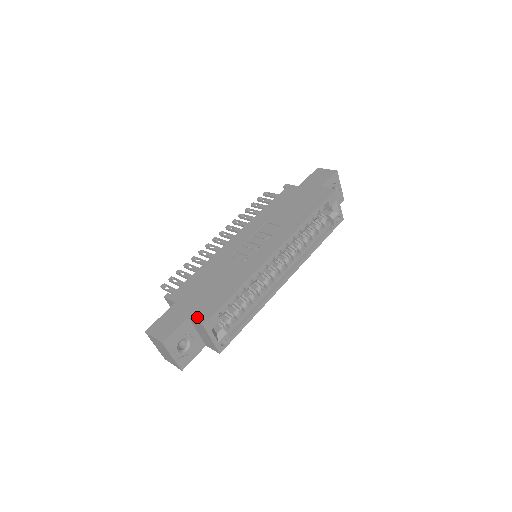
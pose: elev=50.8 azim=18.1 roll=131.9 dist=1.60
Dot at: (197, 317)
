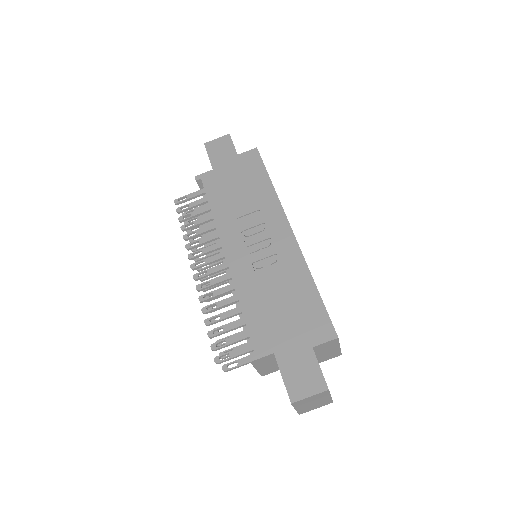
Dot at: (321, 339)
